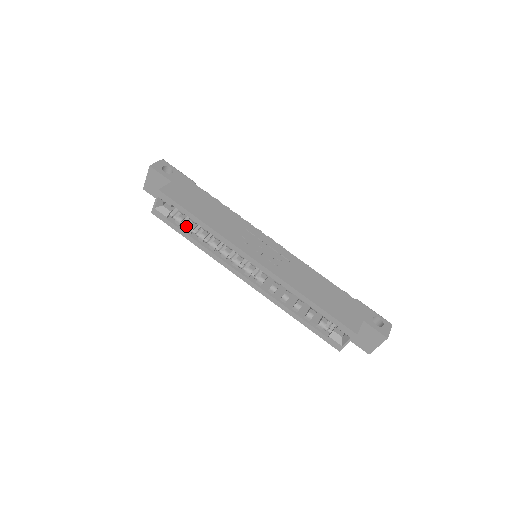
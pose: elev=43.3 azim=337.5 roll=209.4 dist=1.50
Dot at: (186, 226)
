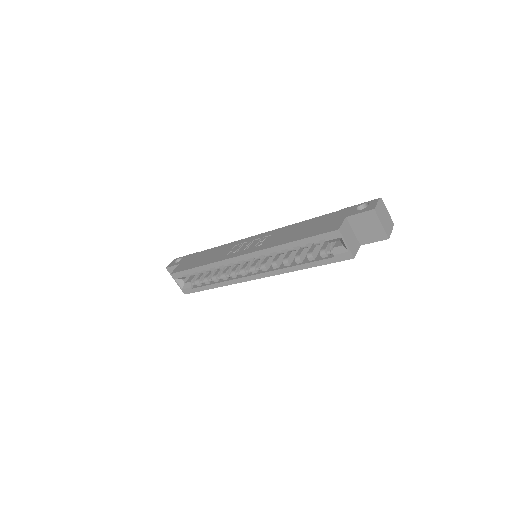
Dot at: (204, 281)
